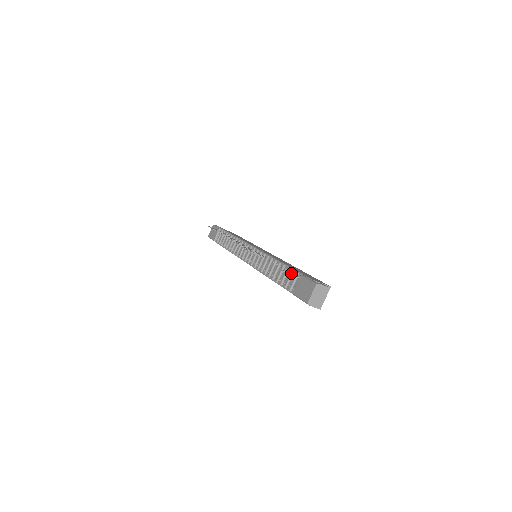
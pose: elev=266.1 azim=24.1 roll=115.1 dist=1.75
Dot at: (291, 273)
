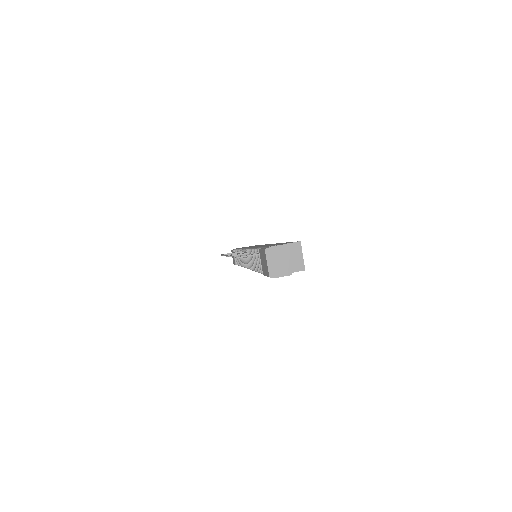
Dot at: occluded
